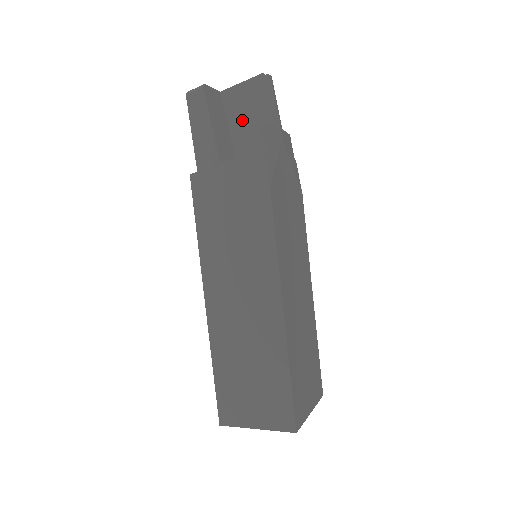
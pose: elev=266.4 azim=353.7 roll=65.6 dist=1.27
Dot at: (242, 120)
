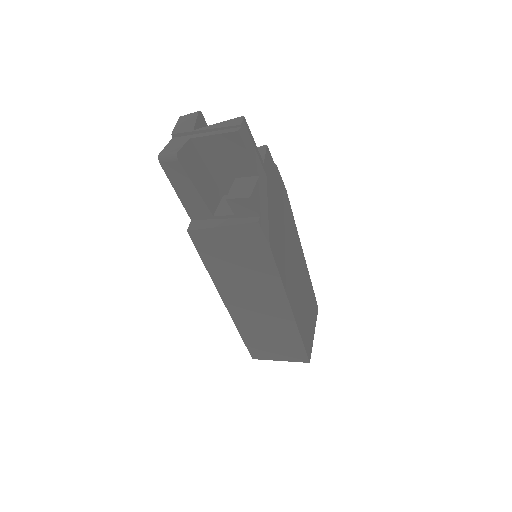
Dot at: (222, 166)
